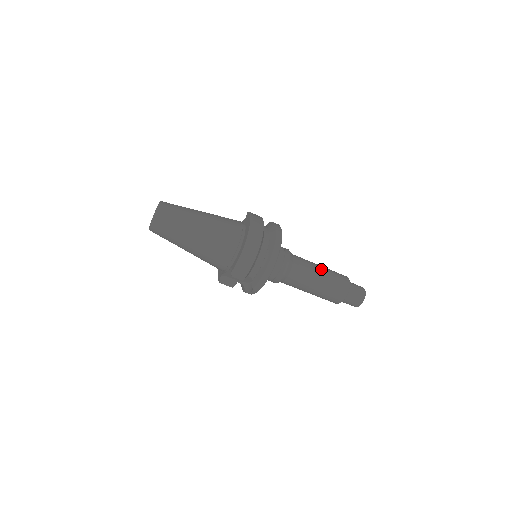
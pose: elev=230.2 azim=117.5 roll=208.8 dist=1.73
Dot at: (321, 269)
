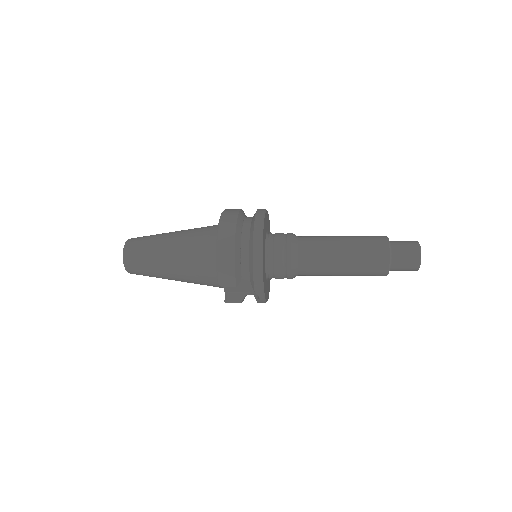
Dot at: (341, 239)
